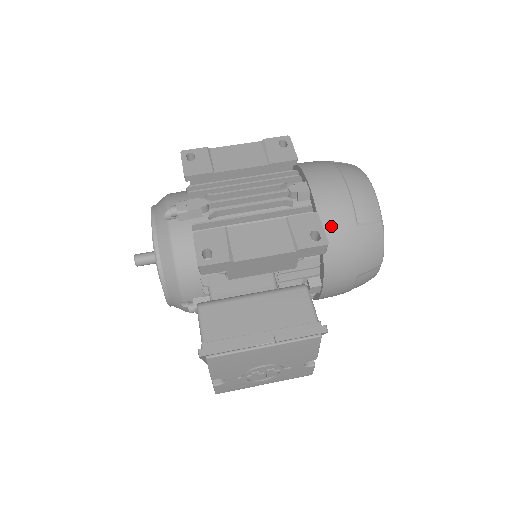
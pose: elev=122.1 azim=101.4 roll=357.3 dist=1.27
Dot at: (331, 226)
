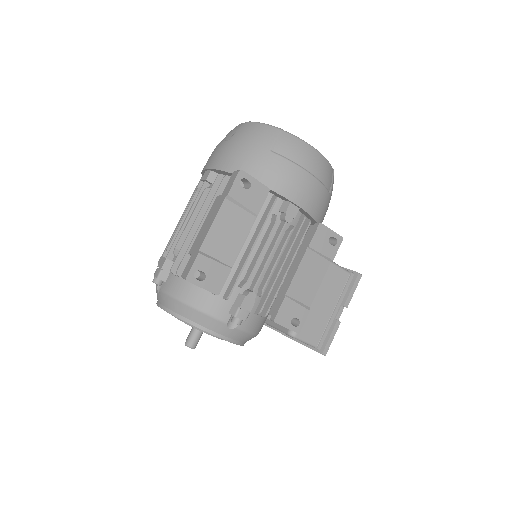
Dot at: (322, 214)
